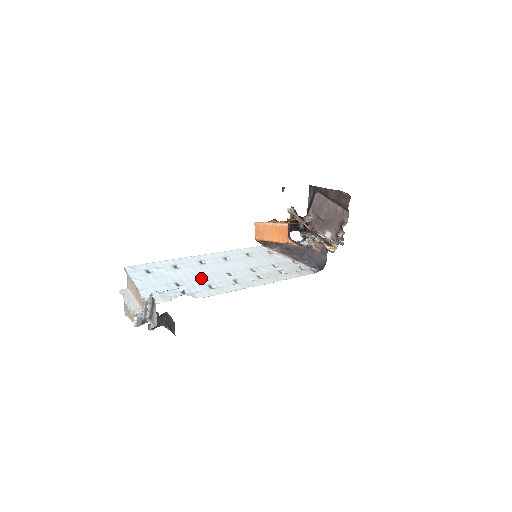
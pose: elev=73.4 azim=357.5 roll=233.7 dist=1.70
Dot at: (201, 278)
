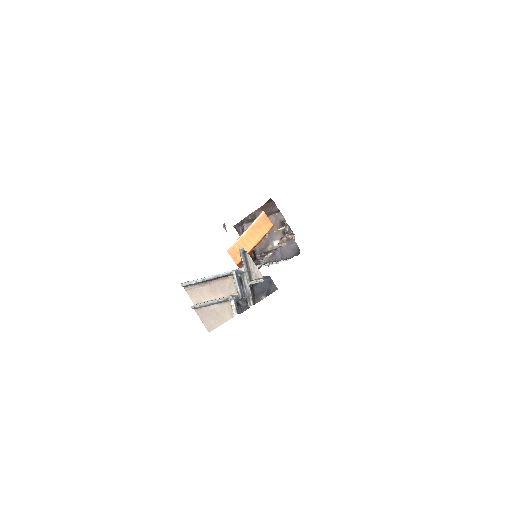
Dot at: occluded
